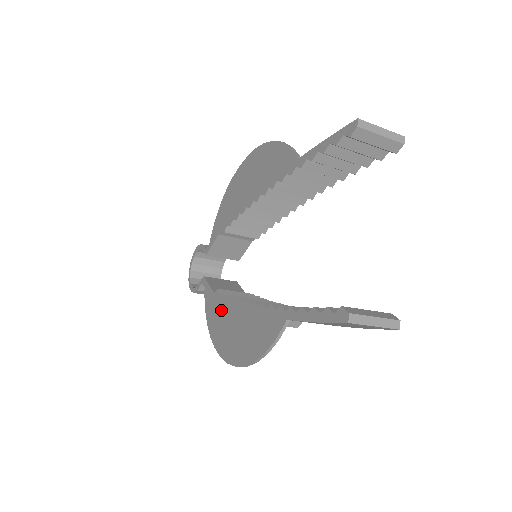
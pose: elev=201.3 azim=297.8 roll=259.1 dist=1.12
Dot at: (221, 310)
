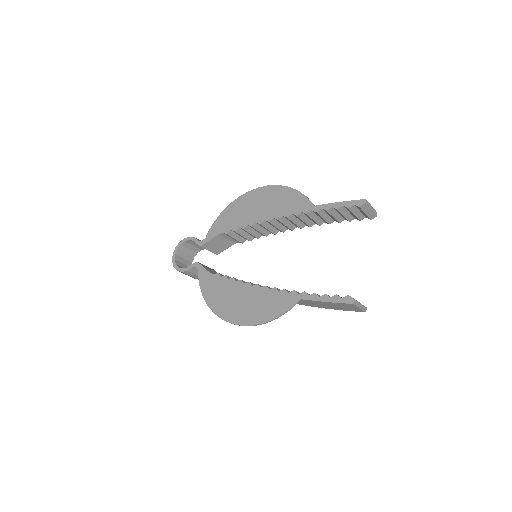
Dot at: (223, 288)
